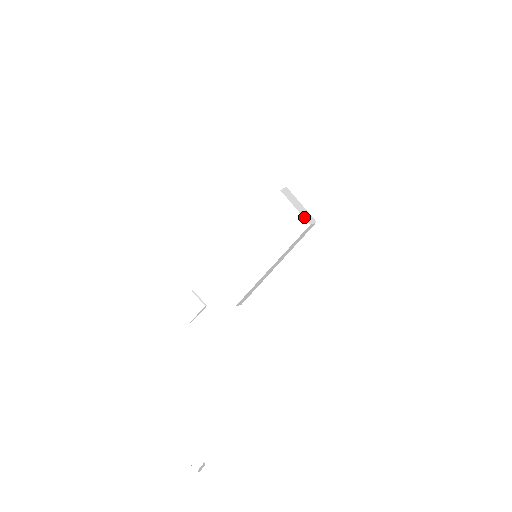
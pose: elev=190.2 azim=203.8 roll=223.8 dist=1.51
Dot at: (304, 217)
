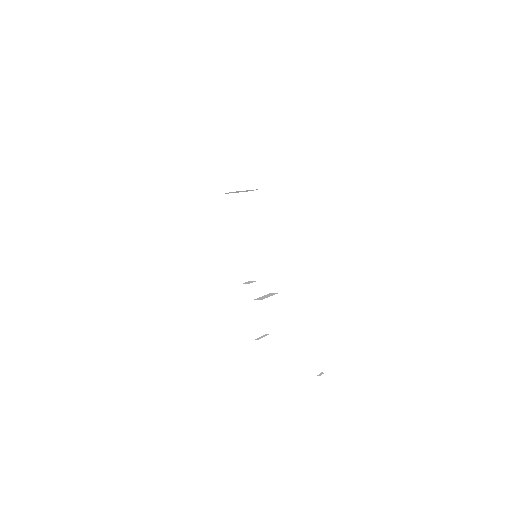
Dot at: occluded
